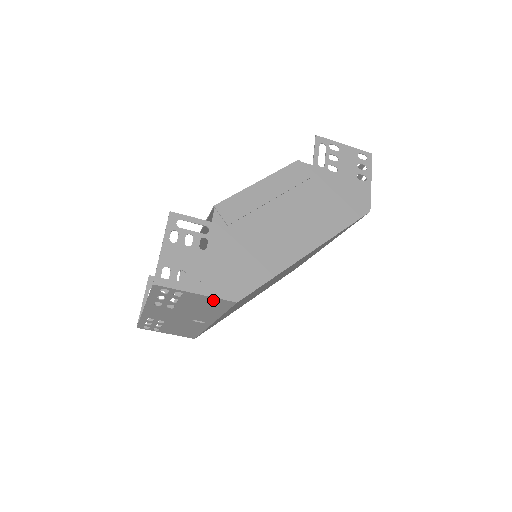
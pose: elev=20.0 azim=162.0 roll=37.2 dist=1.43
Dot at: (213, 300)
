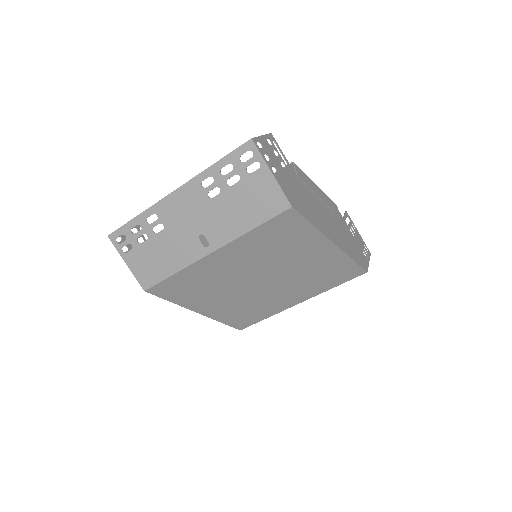
Dot at: (274, 193)
